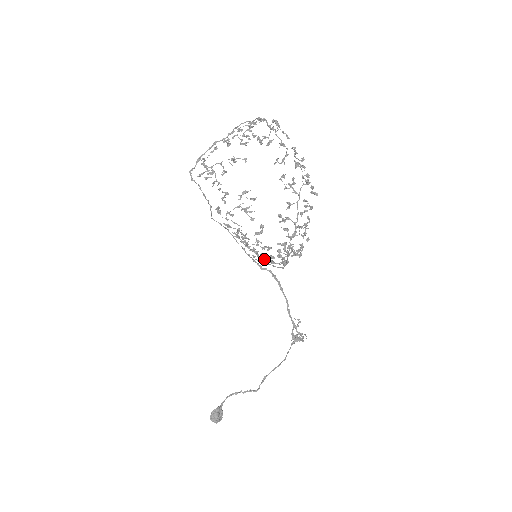
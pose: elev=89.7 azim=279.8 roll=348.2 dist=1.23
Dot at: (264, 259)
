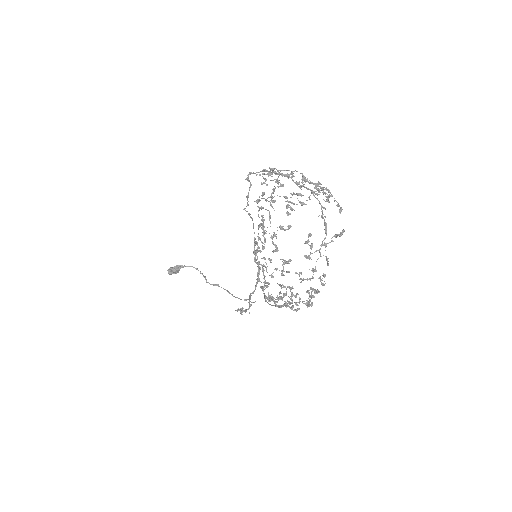
Dot at: (258, 266)
